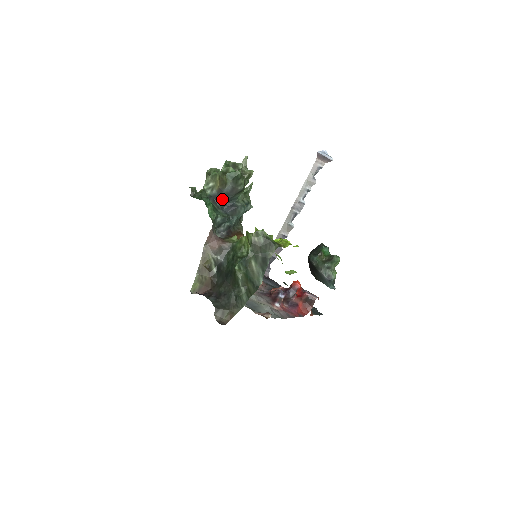
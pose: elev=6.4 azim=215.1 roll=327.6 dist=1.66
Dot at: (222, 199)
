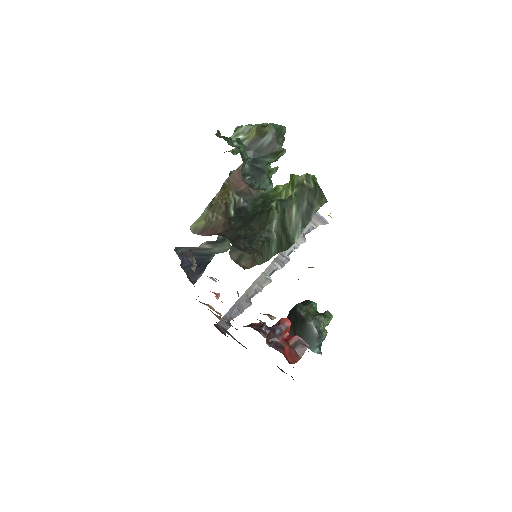
Dot at: (252, 154)
